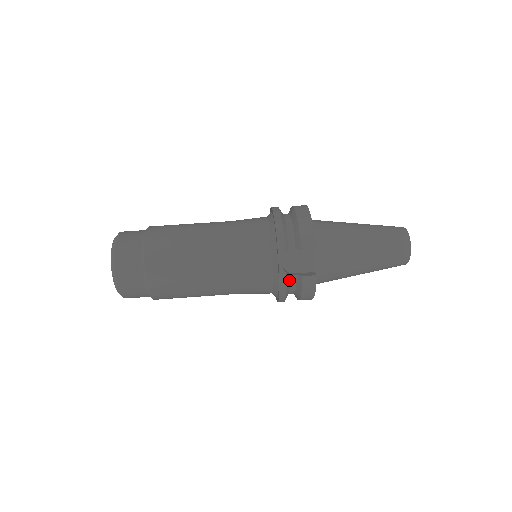
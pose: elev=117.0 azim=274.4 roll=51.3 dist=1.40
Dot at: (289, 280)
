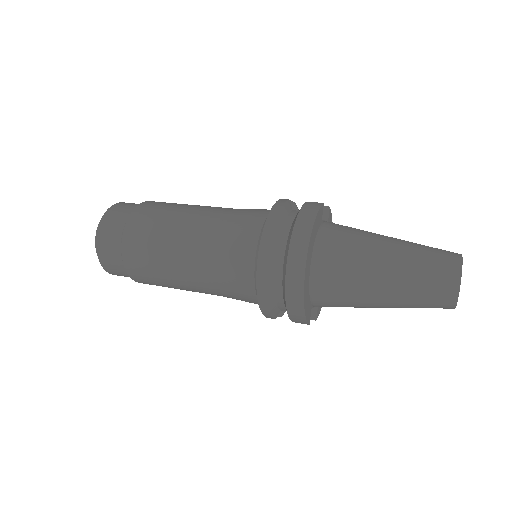
Dot at: (289, 211)
